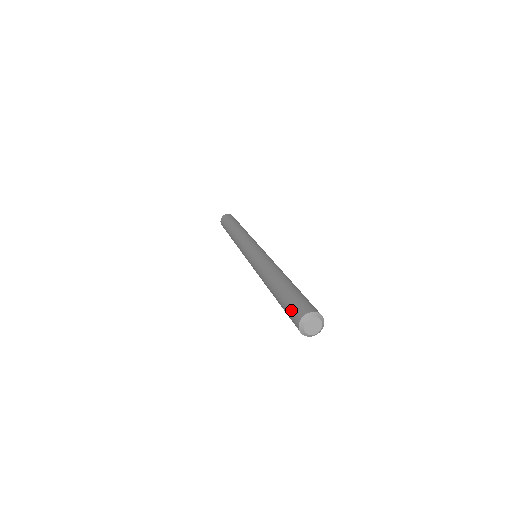
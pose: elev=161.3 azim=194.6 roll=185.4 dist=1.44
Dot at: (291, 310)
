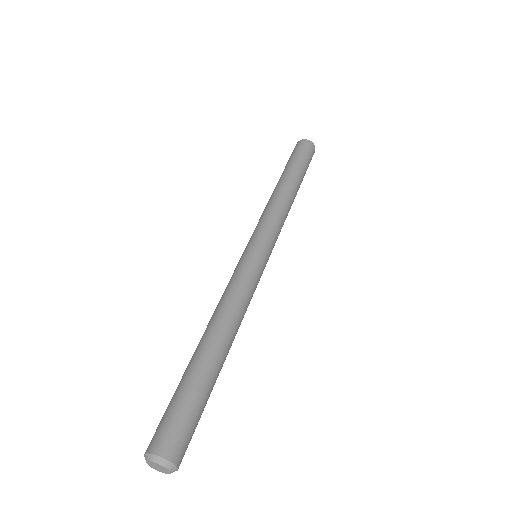
Dot at: (162, 421)
